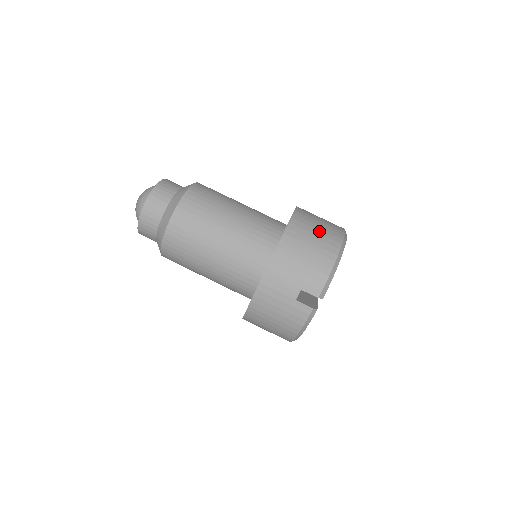
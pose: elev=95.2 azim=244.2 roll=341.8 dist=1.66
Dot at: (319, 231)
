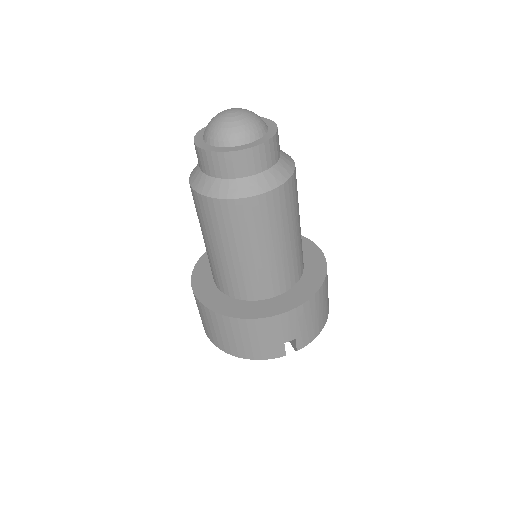
Dot at: occluded
